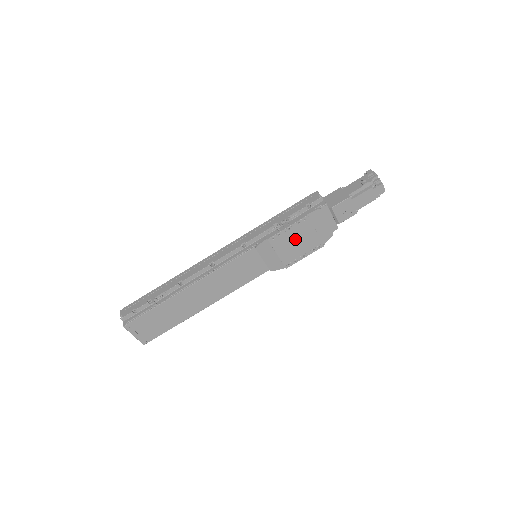
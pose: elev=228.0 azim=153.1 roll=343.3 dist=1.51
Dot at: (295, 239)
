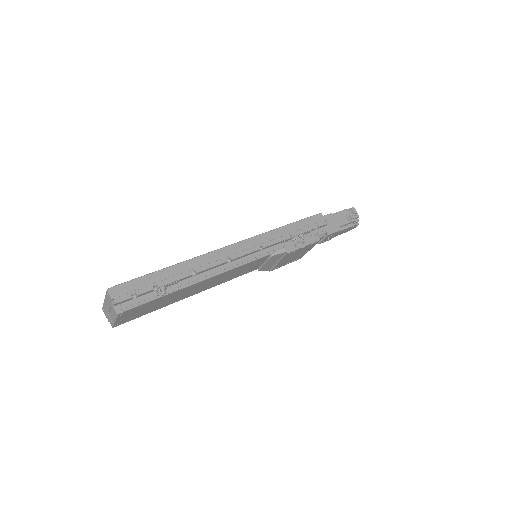
Dot at: (297, 254)
